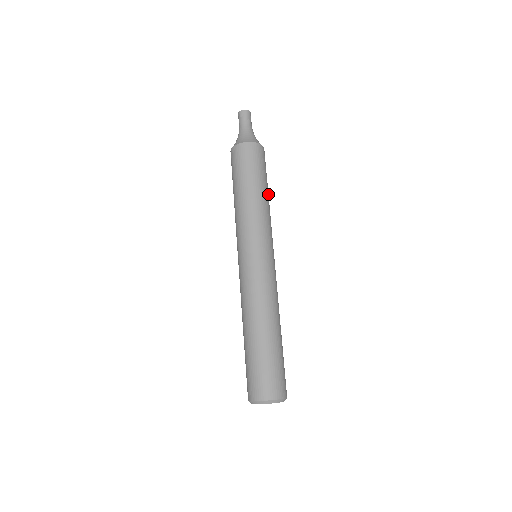
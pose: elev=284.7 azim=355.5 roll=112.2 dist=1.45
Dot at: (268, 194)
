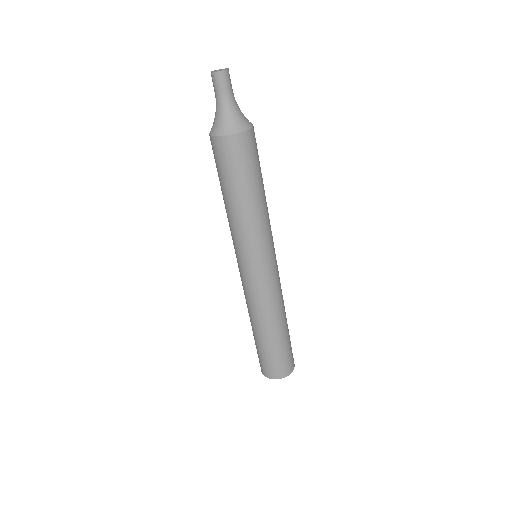
Dot at: (263, 189)
